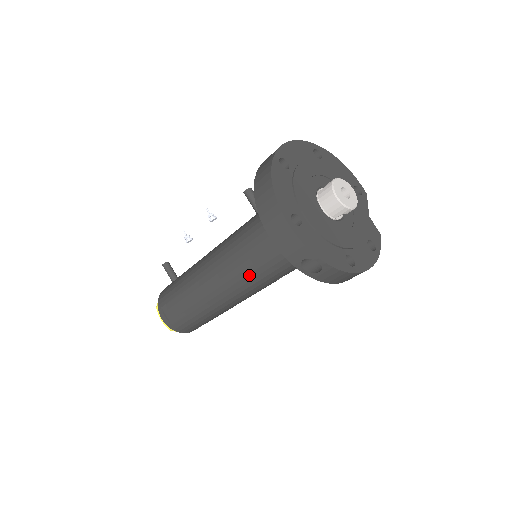
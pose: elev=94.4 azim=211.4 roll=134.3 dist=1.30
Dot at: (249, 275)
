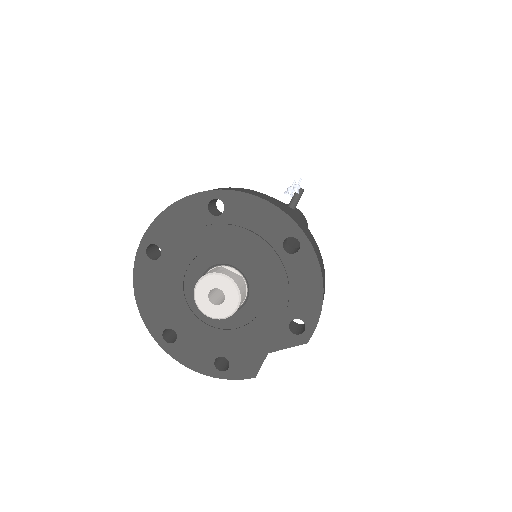
Dot at: occluded
